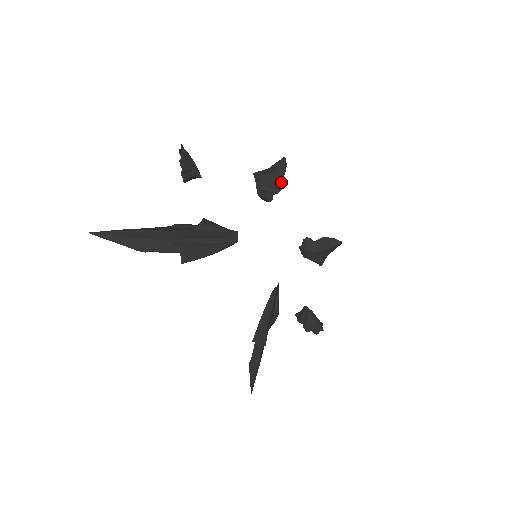
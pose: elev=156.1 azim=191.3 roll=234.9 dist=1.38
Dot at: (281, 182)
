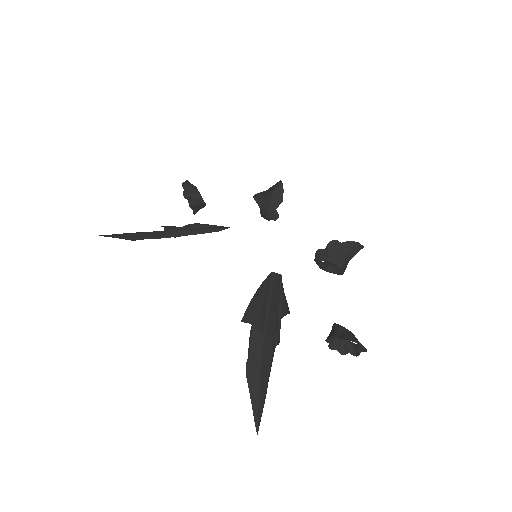
Dot at: (273, 188)
